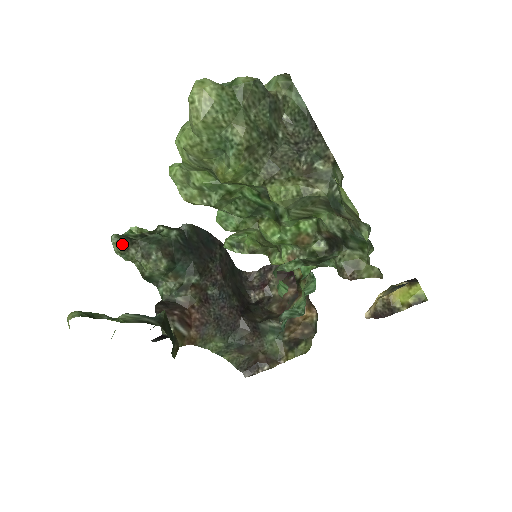
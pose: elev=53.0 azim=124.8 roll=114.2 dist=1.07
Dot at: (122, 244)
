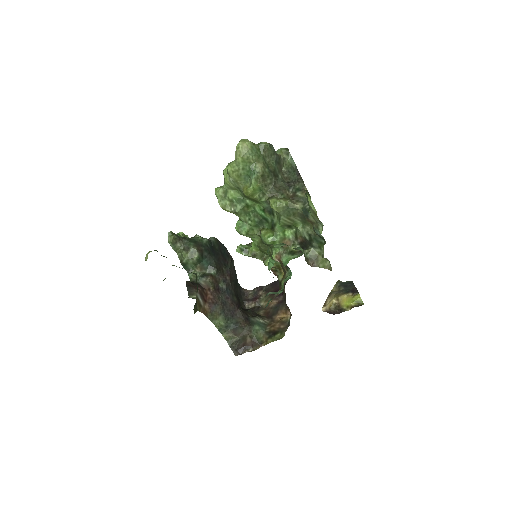
Dot at: (174, 237)
